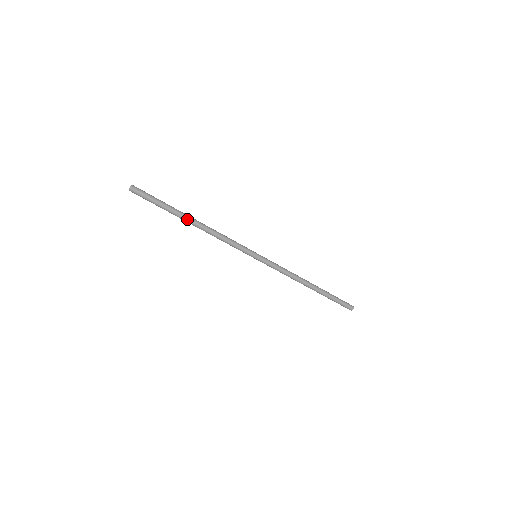
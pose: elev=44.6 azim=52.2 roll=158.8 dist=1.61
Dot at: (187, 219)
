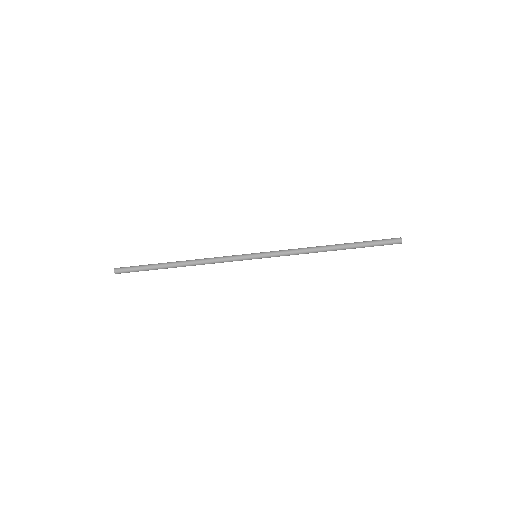
Dot at: (173, 267)
